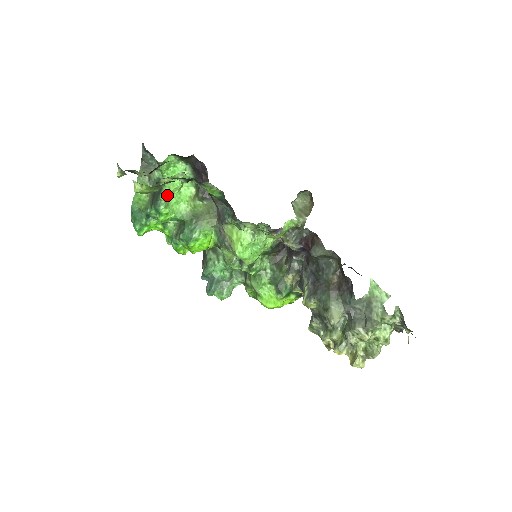
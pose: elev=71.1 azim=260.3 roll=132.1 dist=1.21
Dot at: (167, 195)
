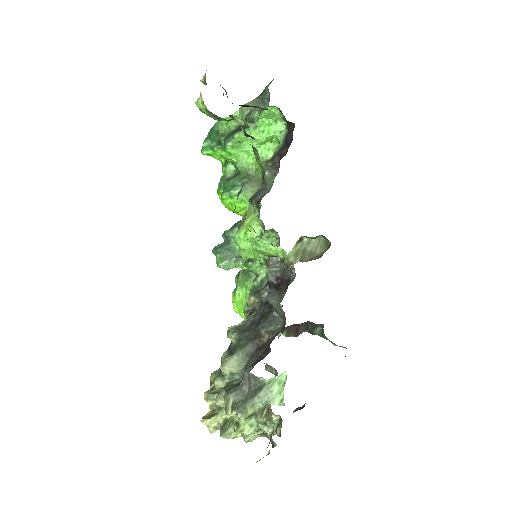
Dot at: (242, 138)
